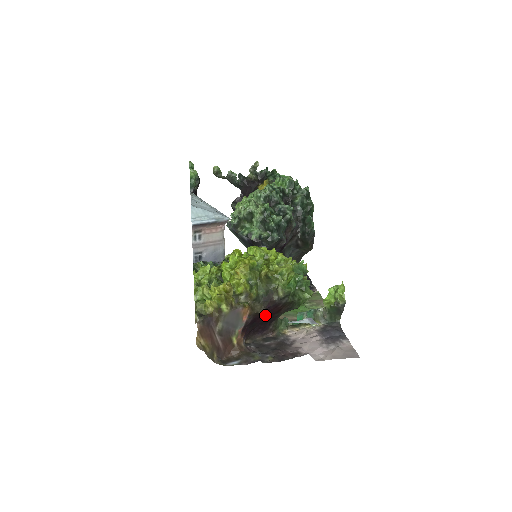
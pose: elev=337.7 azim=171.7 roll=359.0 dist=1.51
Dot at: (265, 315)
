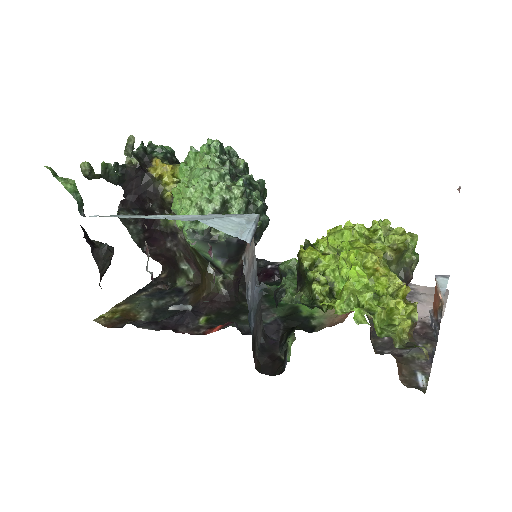
Dot at: occluded
